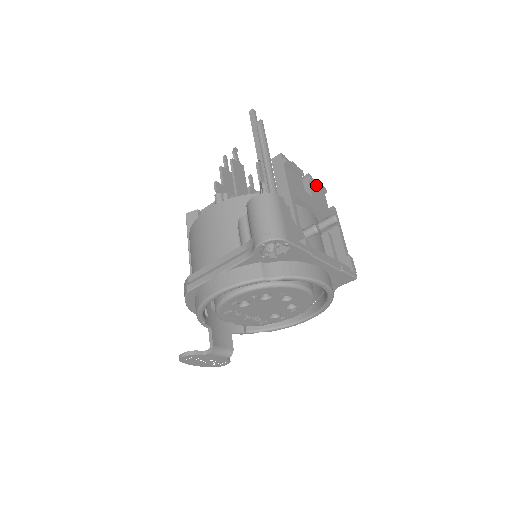
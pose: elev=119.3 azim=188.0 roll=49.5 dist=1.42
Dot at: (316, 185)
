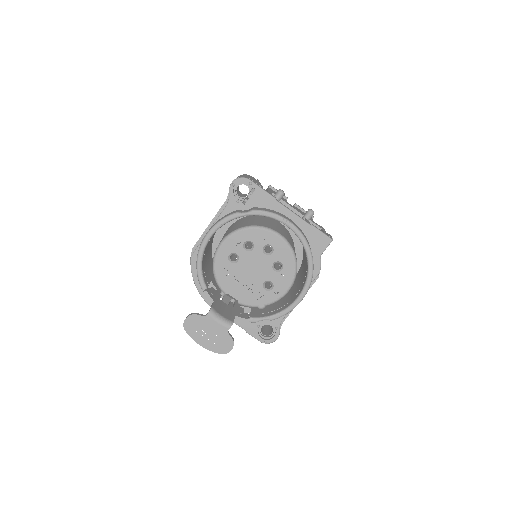
Dot at: (301, 209)
